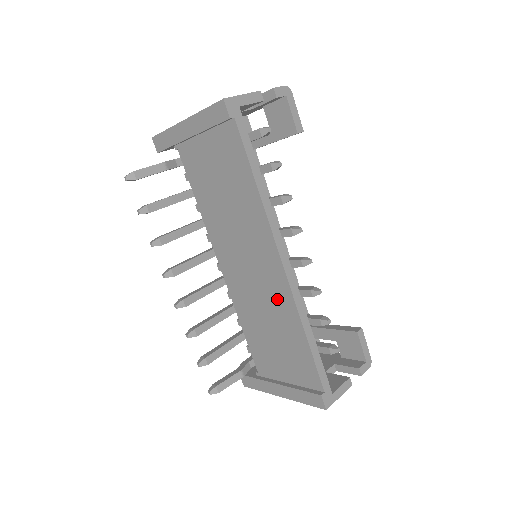
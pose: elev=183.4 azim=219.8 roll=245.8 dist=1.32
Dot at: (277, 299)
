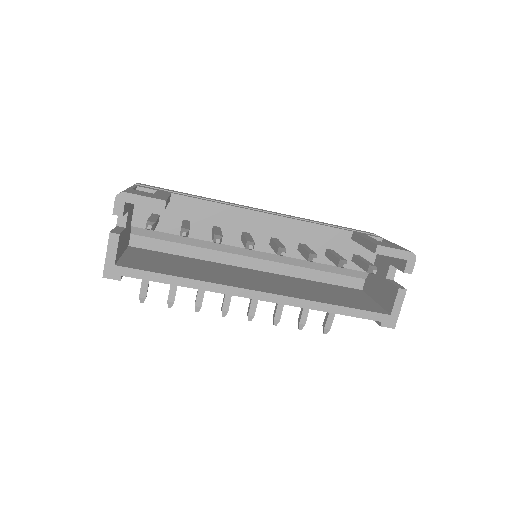
Dot at: occluded
